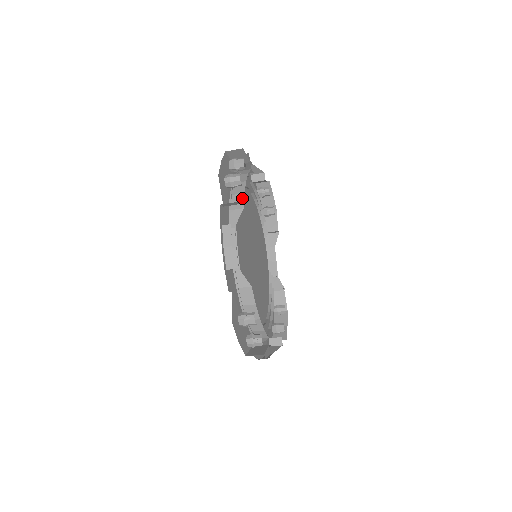
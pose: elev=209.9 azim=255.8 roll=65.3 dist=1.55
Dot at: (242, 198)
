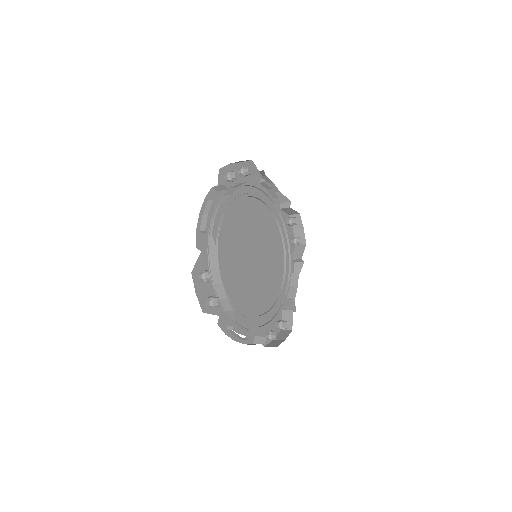
Dot at: (235, 189)
